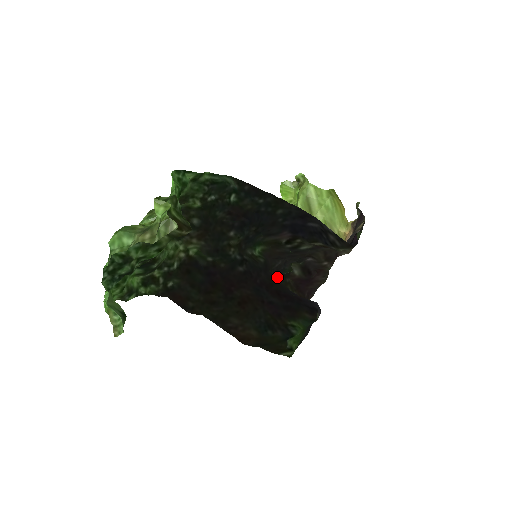
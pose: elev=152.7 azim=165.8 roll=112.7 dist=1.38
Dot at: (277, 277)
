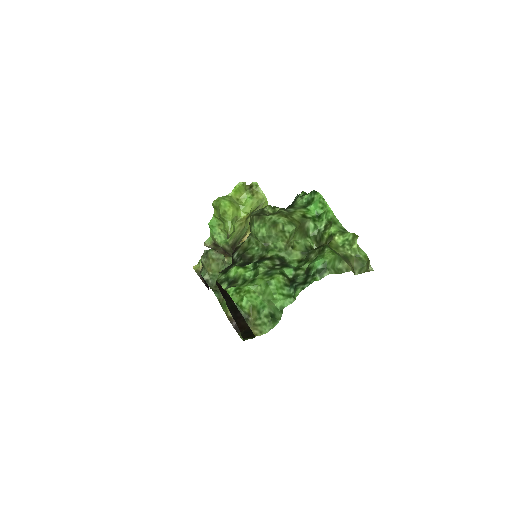
Dot at: occluded
